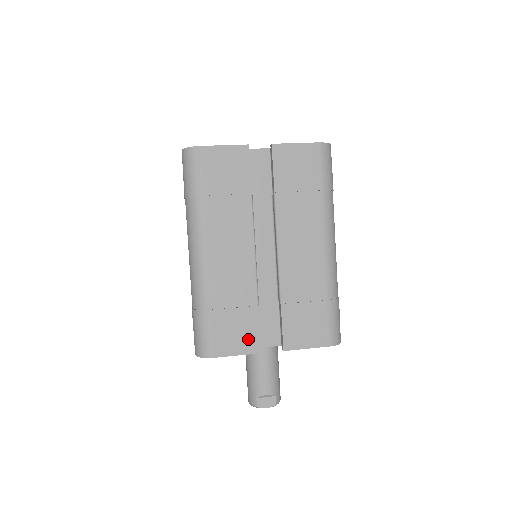
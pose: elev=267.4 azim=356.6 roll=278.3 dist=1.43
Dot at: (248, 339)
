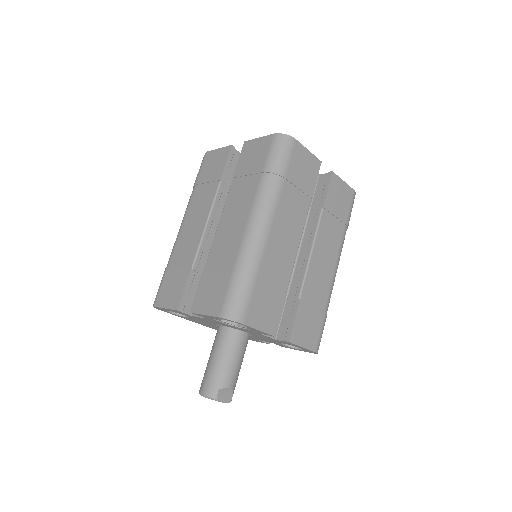
Dot at: (271, 319)
